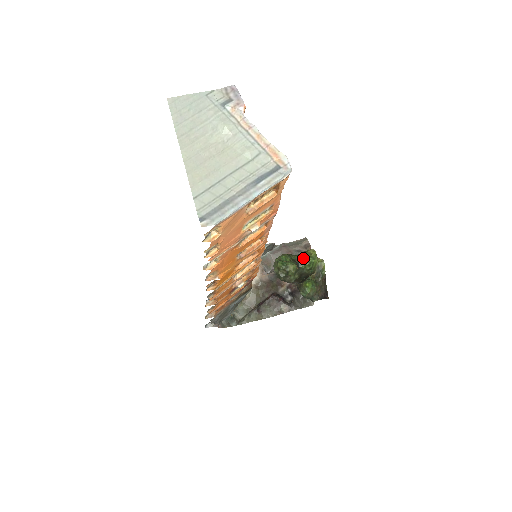
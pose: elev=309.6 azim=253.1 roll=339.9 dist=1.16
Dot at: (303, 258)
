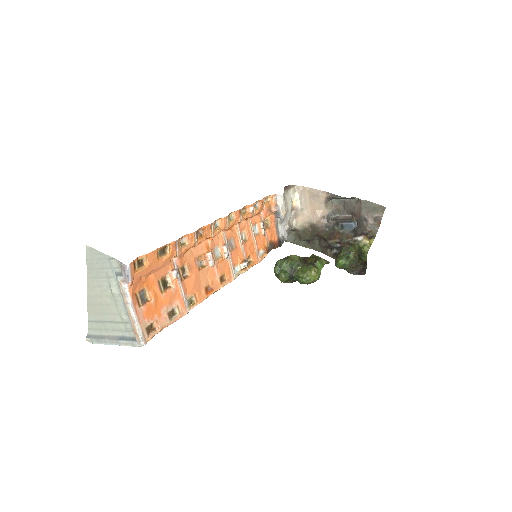
Dot at: (298, 275)
